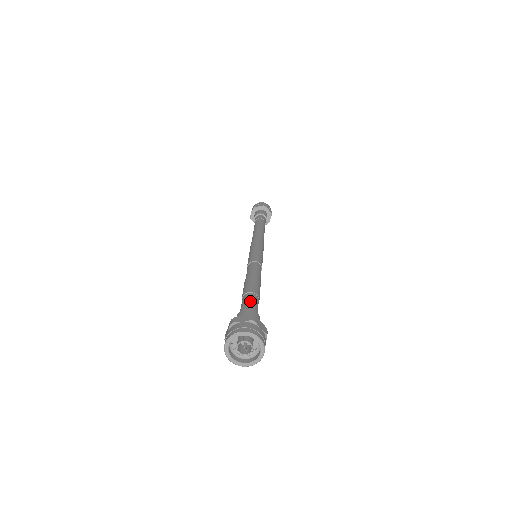
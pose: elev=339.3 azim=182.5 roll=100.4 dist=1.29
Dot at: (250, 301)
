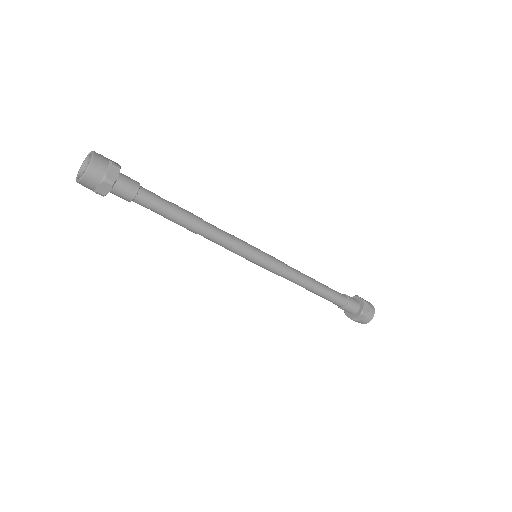
Dot at: occluded
